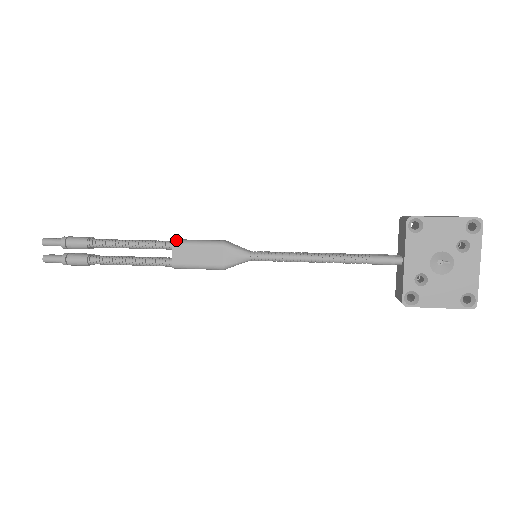
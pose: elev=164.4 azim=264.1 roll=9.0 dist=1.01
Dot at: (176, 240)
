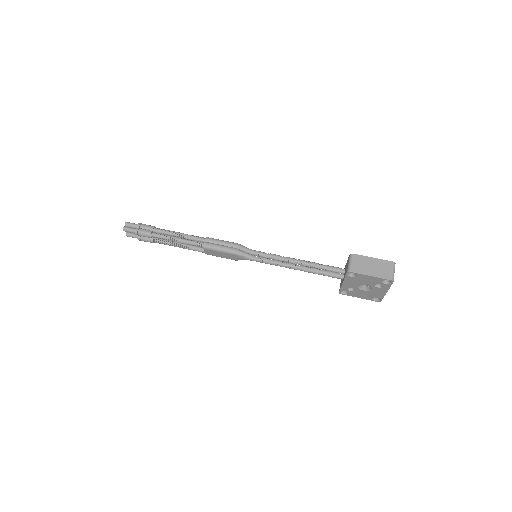
Dot at: (206, 246)
